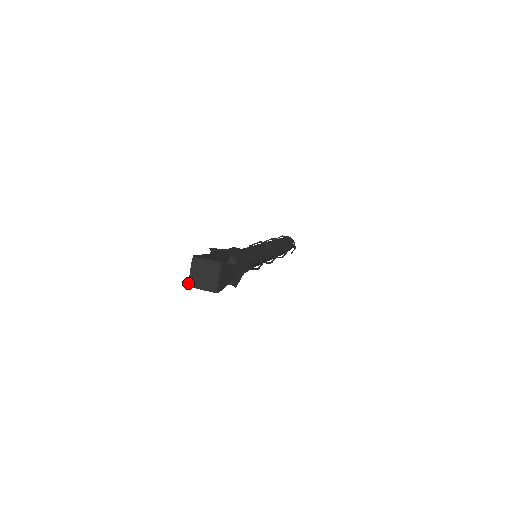
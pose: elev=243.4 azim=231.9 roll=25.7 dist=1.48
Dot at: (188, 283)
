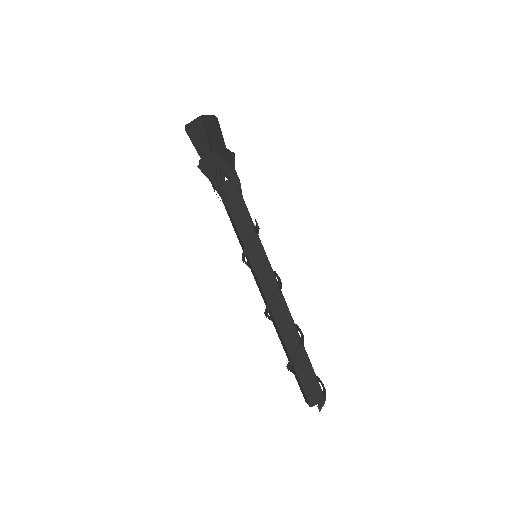
Dot at: (186, 126)
